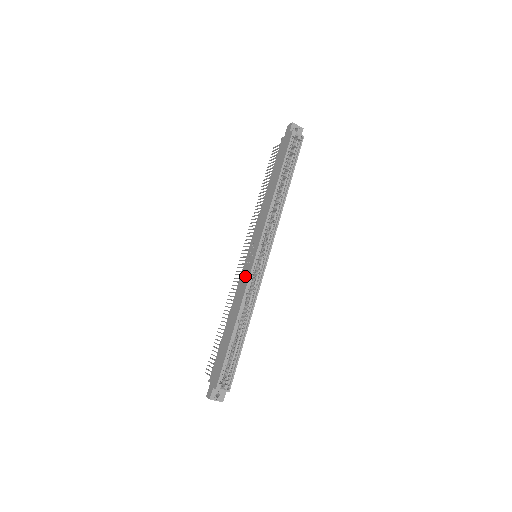
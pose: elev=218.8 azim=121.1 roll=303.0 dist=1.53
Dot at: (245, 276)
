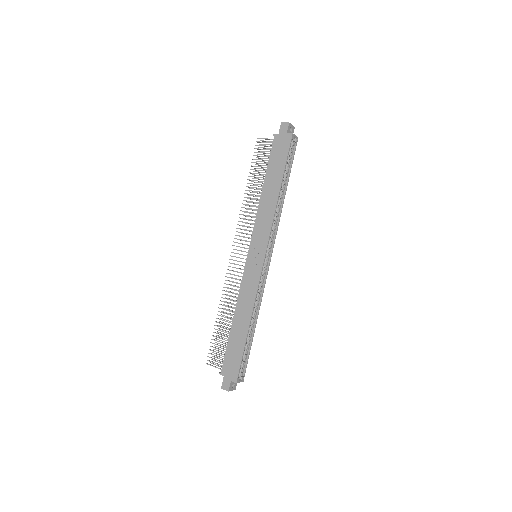
Dot at: (252, 278)
